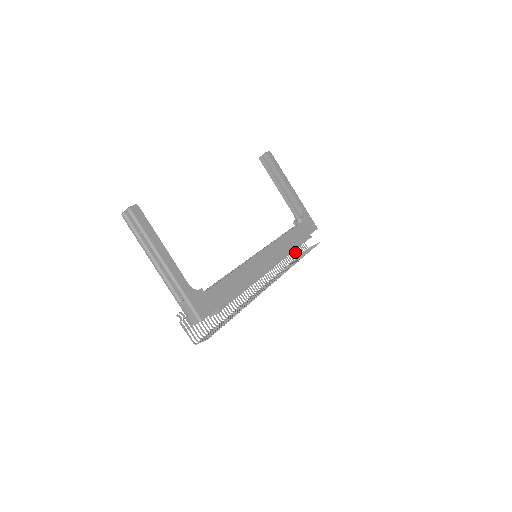
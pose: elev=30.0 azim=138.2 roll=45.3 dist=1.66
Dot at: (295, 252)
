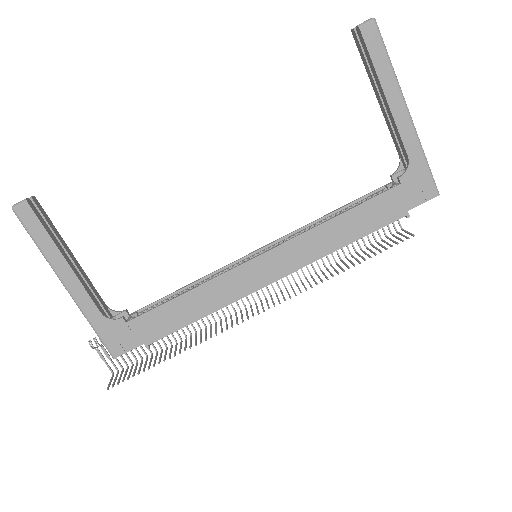
Dot at: (362, 239)
